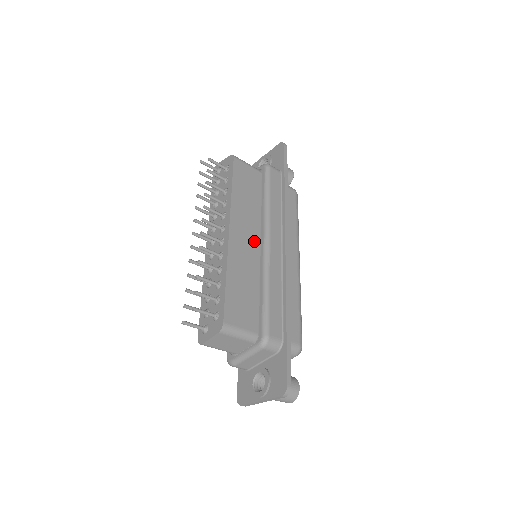
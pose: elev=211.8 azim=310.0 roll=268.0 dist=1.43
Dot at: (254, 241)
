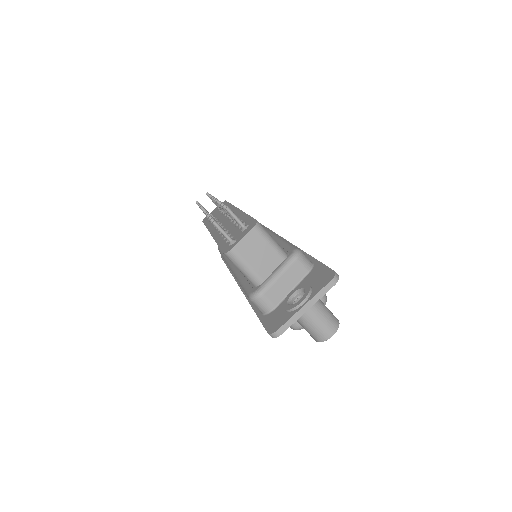
Dot at: occluded
